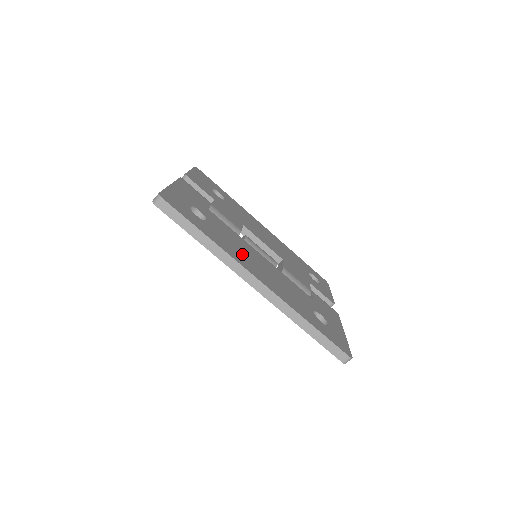
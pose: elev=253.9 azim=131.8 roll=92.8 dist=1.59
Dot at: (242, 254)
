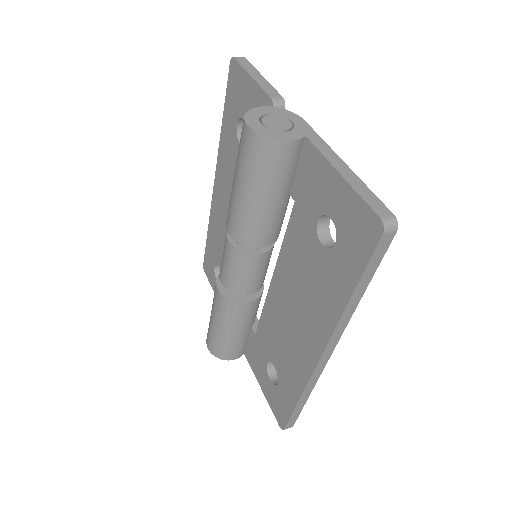
Dot at: occluded
